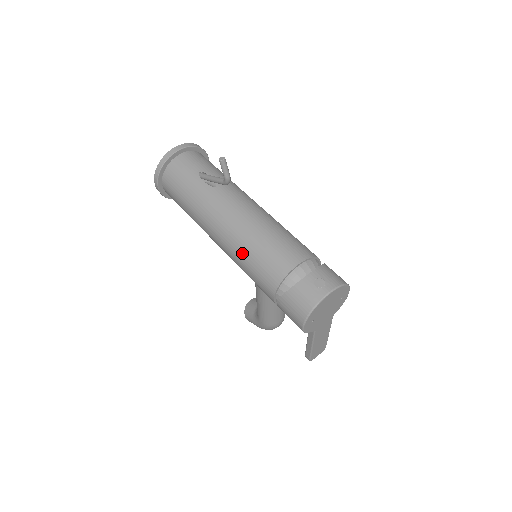
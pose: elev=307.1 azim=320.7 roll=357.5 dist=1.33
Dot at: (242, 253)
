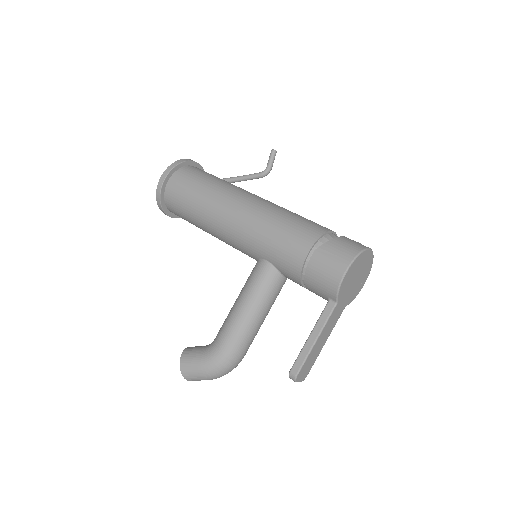
Dot at: (274, 217)
